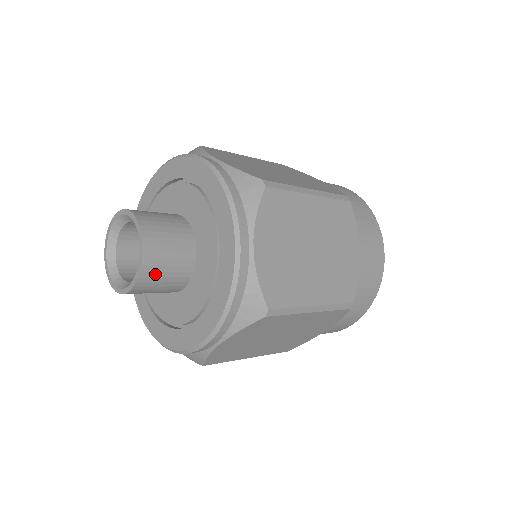
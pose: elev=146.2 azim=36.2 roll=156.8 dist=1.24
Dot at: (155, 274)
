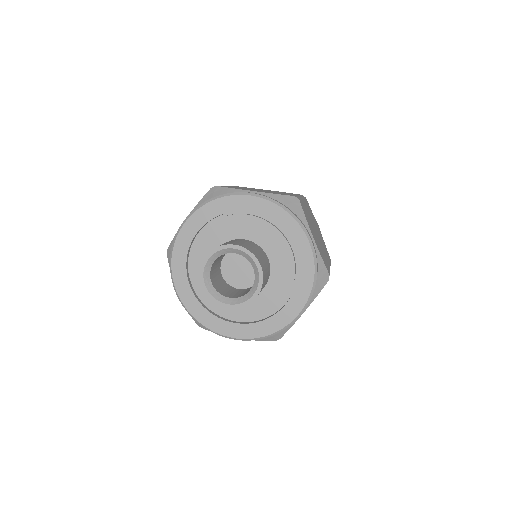
Dot at: (264, 281)
